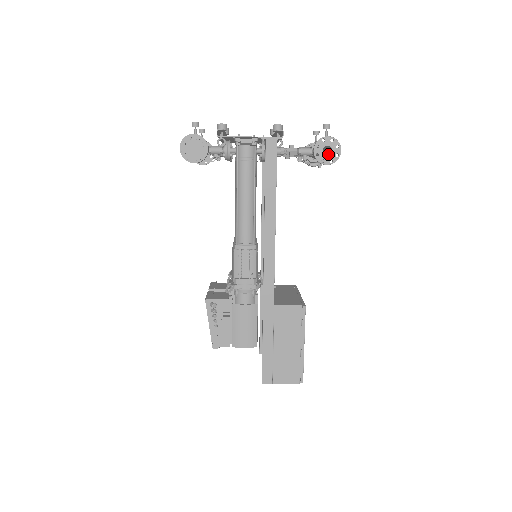
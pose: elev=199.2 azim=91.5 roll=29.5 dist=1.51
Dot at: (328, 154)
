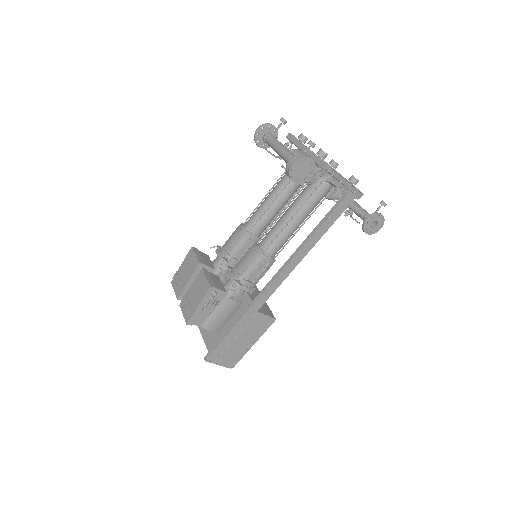
Dot at: occluded
